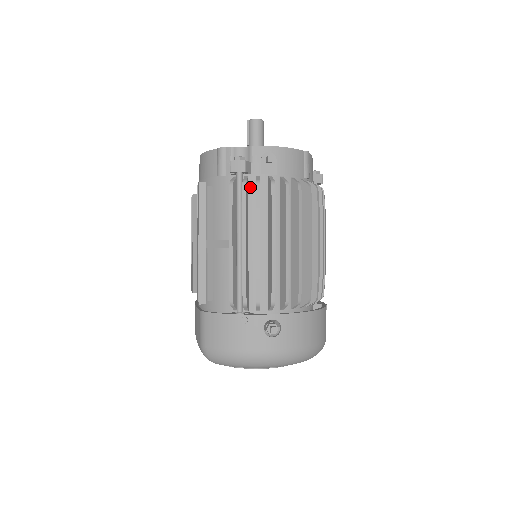
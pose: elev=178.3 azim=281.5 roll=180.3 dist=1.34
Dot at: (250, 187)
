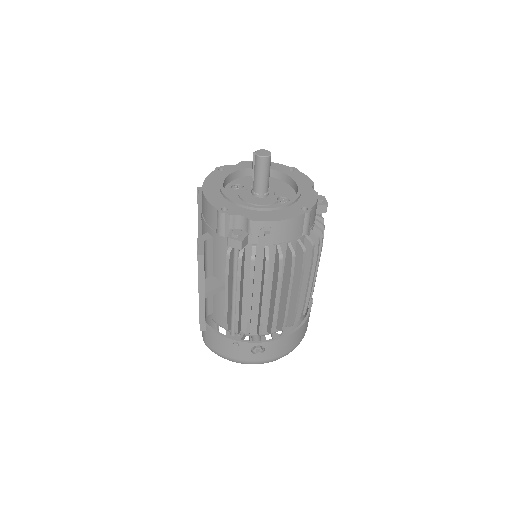
Dot at: (246, 253)
